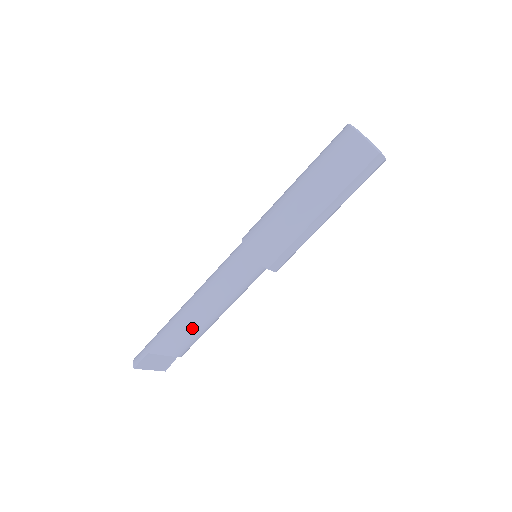
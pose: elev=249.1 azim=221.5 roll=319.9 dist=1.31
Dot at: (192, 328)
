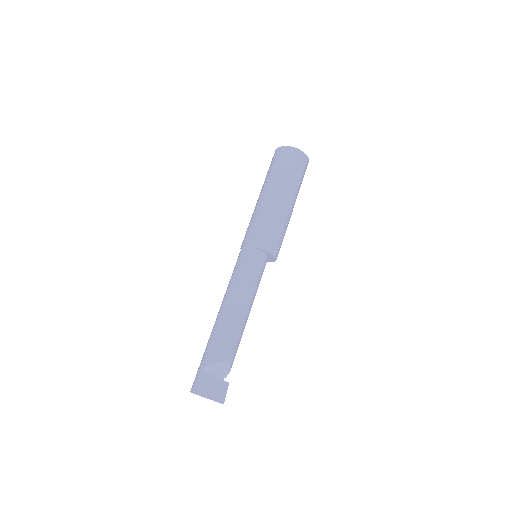
Dot at: (229, 325)
